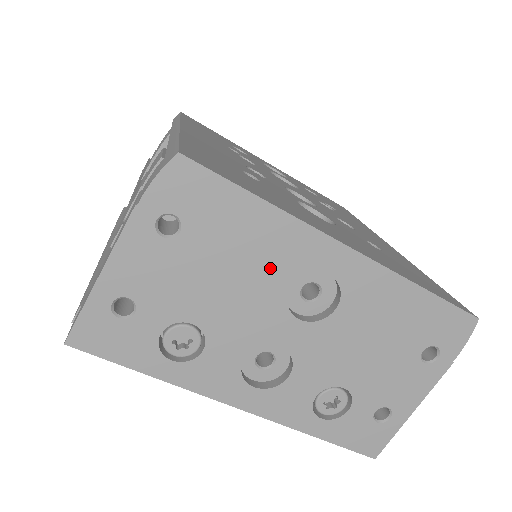
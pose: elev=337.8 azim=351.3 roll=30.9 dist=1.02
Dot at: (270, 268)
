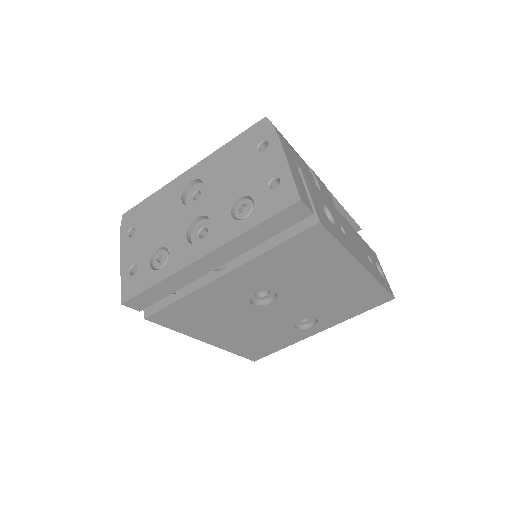
Dot at: (169, 204)
